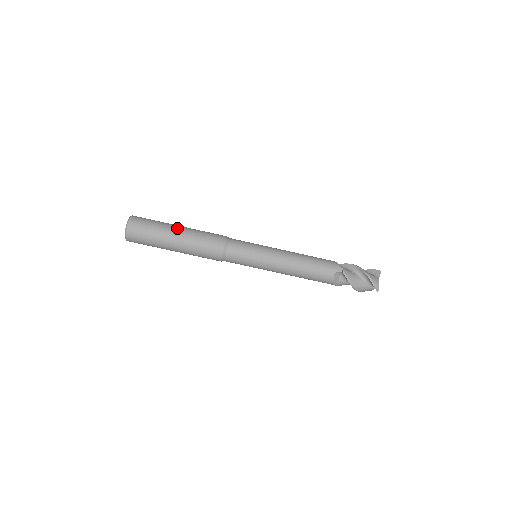
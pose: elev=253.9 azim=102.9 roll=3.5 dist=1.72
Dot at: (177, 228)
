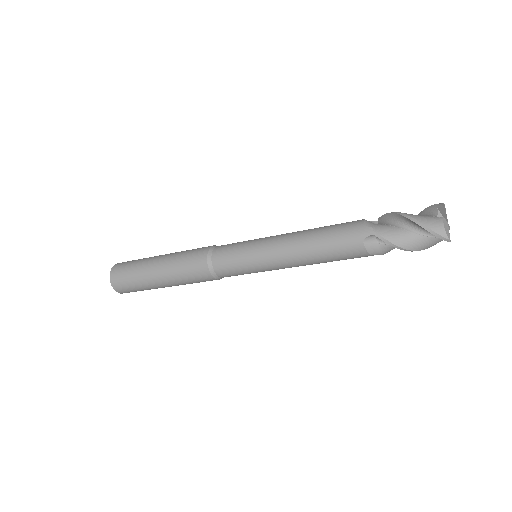
Dot at: (155, 261)
